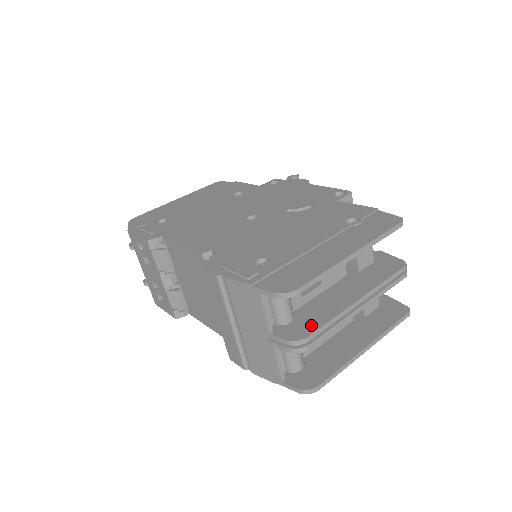
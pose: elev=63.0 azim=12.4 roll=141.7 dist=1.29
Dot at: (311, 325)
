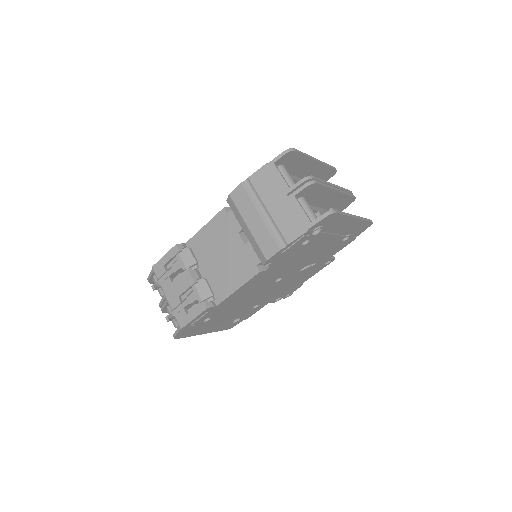
Dot at: occluded
